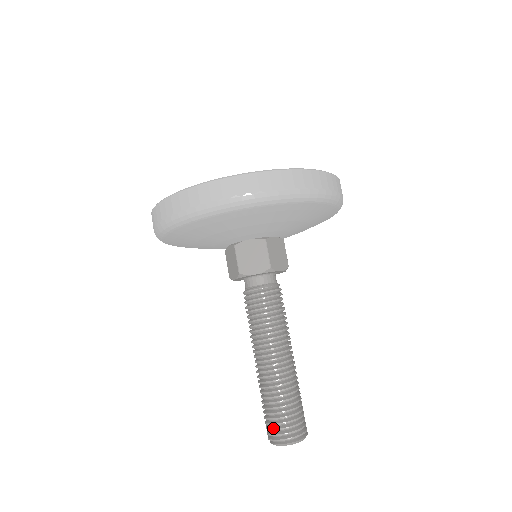
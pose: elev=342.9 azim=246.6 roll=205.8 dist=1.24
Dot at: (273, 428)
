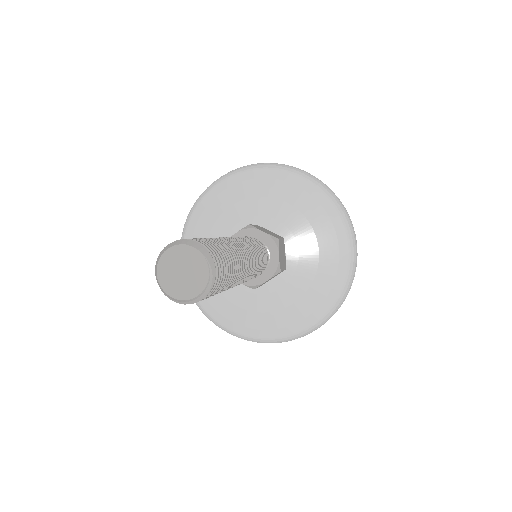
Dot at: occluded
